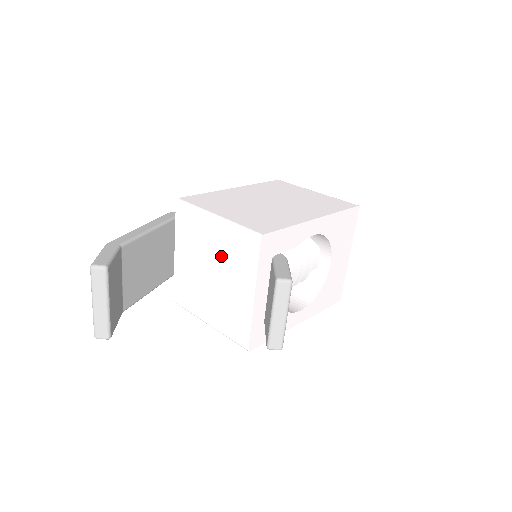
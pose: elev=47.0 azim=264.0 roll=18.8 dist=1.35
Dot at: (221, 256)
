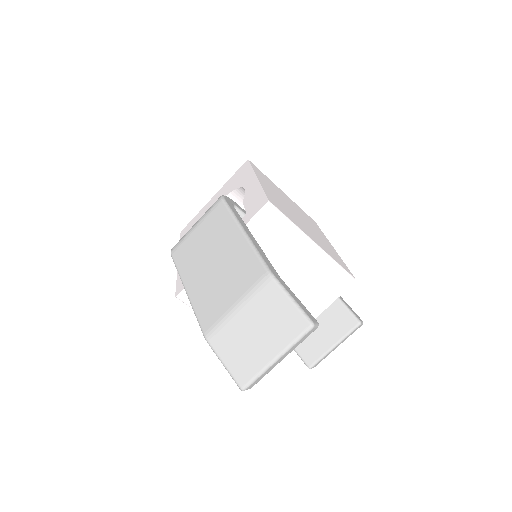
Dot at: (295, 279)
